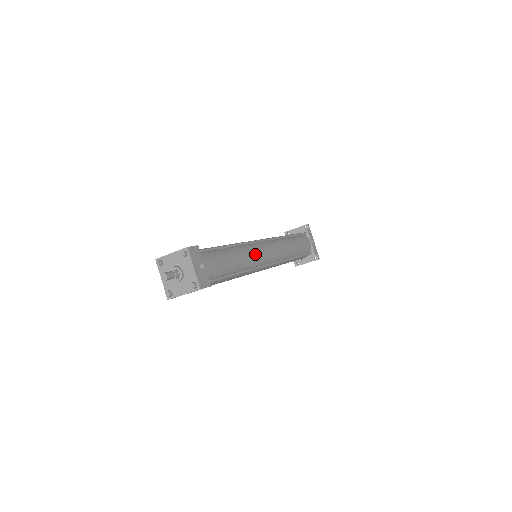
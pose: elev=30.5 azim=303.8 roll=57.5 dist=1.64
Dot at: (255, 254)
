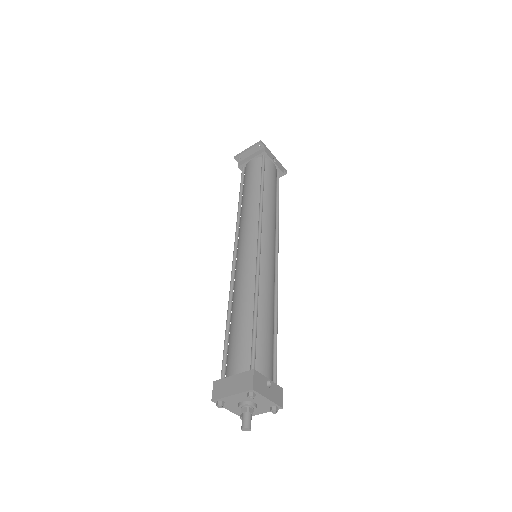
Dot at: (270, 277)
